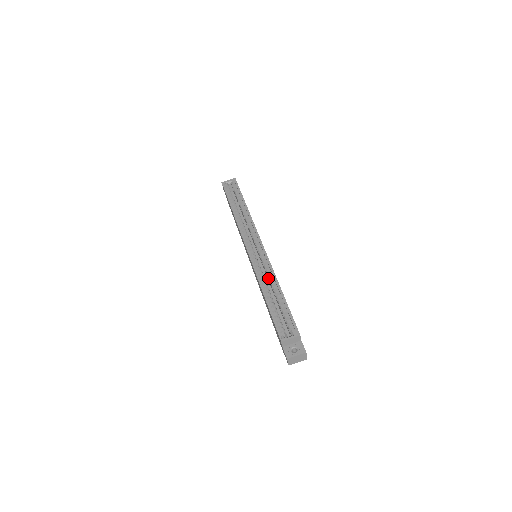
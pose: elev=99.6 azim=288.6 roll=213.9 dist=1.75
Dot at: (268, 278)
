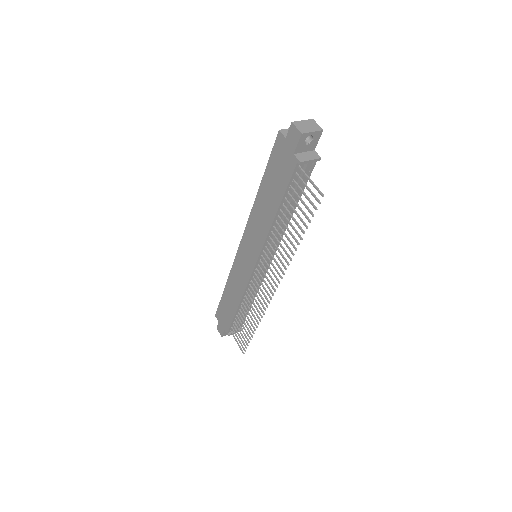
Dot at: occluded
